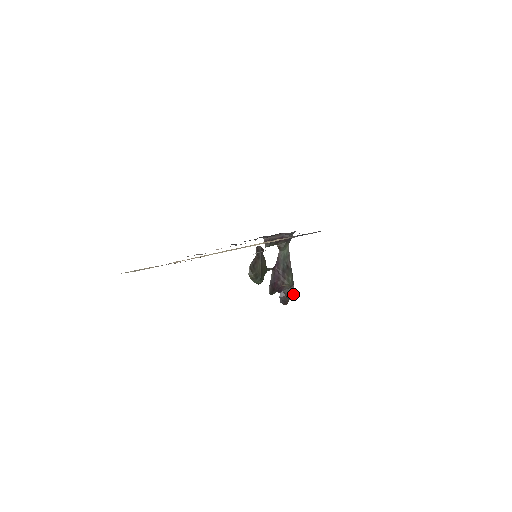
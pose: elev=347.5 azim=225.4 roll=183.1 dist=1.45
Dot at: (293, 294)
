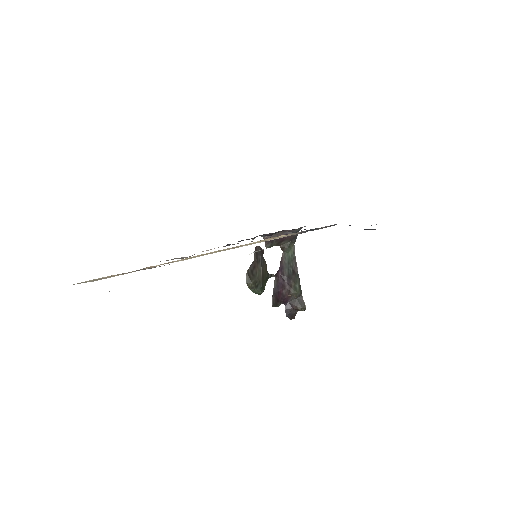
Dot at: (302, 305)
